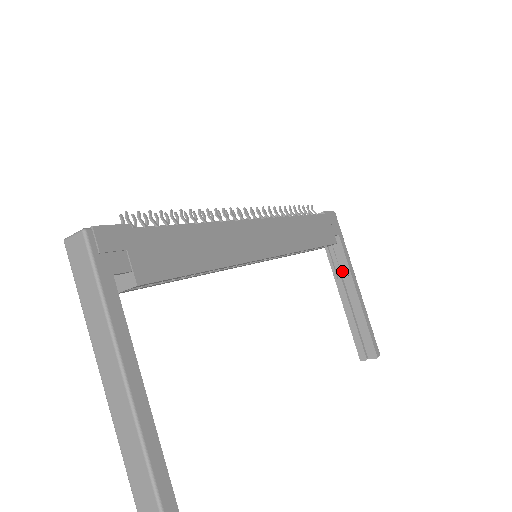
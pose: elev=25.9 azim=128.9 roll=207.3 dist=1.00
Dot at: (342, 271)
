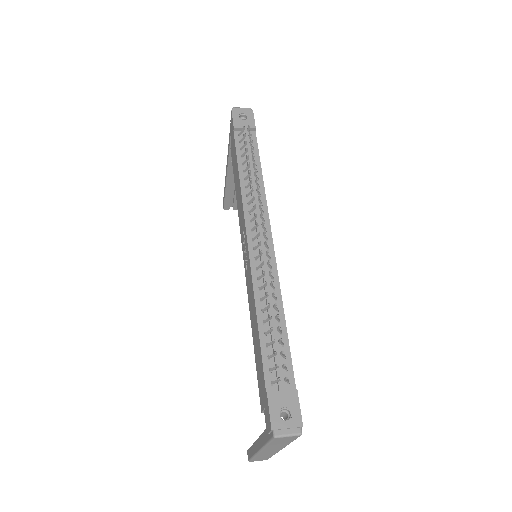
Dot at: occluded
